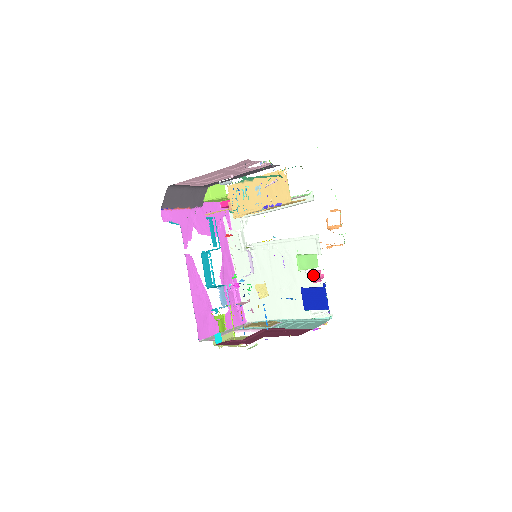
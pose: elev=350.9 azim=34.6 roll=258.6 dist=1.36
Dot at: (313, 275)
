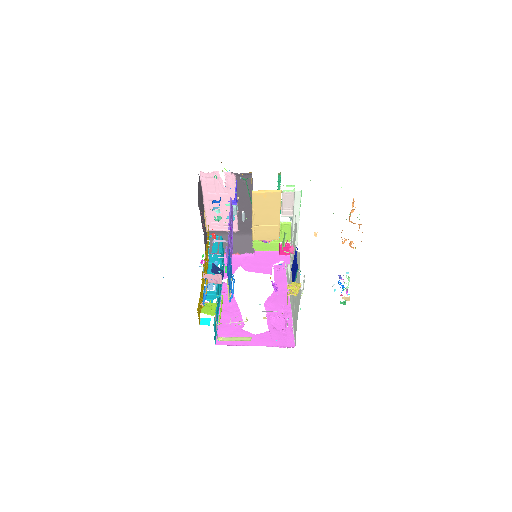
Dot at: (286, 244)
